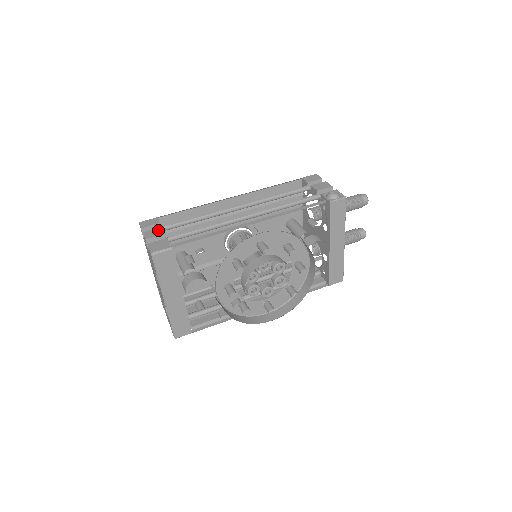
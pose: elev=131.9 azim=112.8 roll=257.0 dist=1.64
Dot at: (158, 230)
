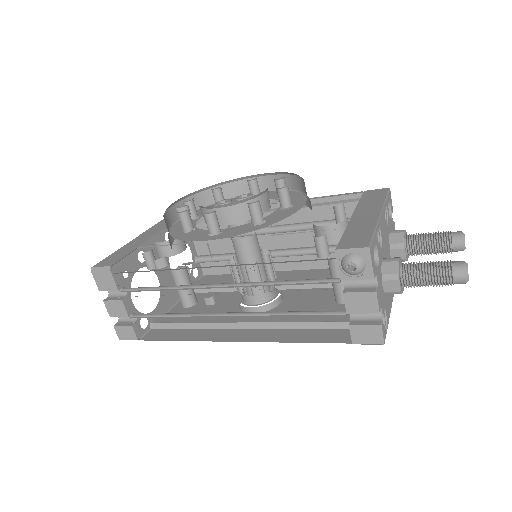
Dot at: occluded
